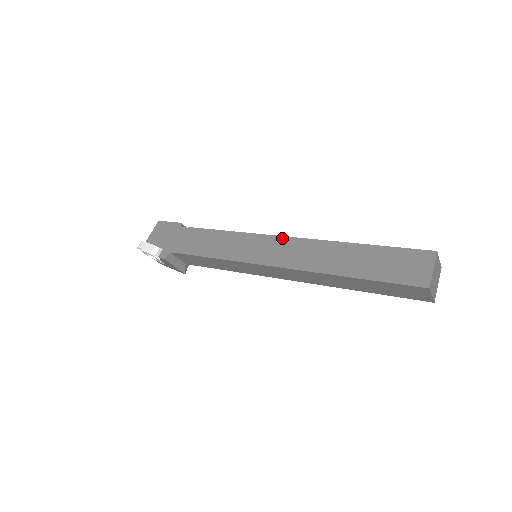
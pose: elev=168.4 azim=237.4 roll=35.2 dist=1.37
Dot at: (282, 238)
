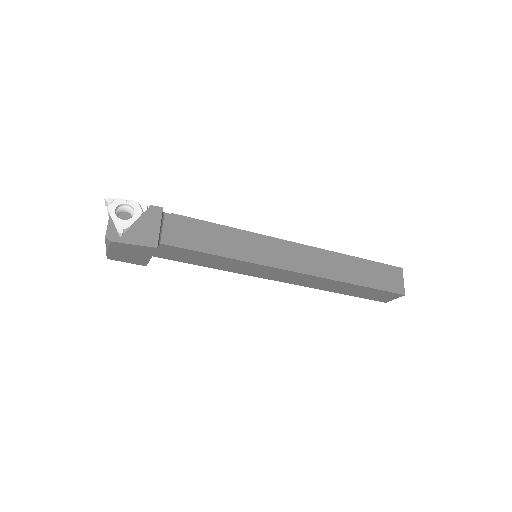
Dot at: occluded
